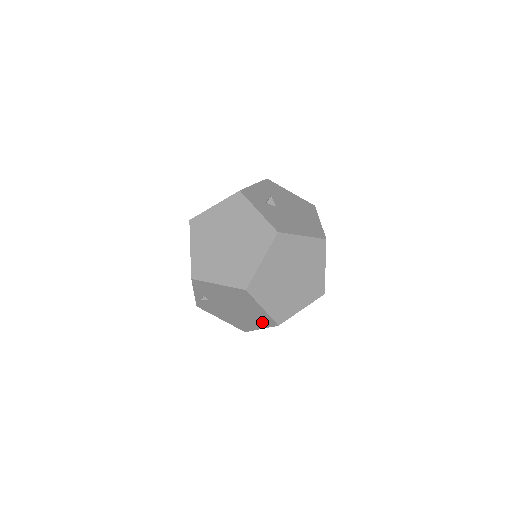
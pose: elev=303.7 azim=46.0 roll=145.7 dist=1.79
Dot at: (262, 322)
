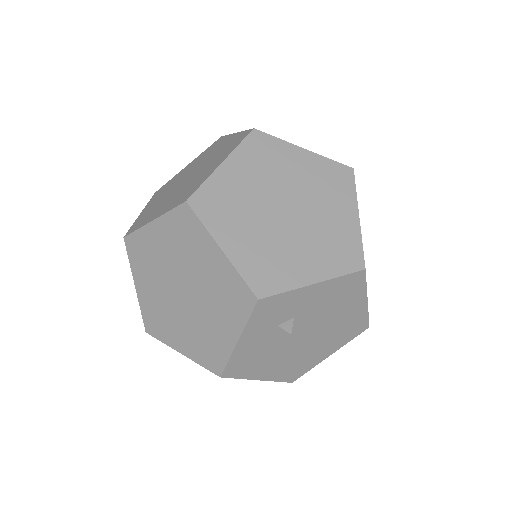
Dot at: occluded
